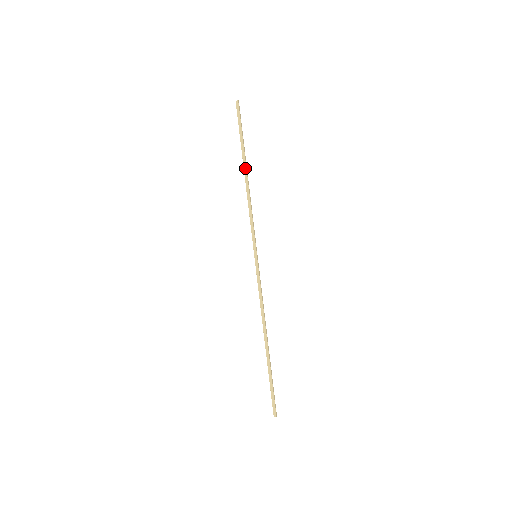
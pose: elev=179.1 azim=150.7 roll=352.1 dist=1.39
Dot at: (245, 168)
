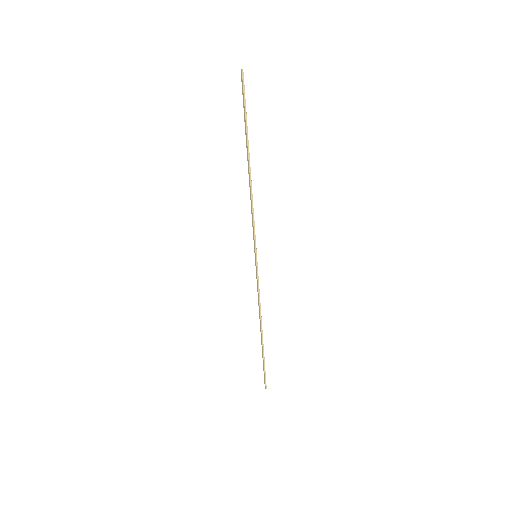
Dot at: (248, 160)
